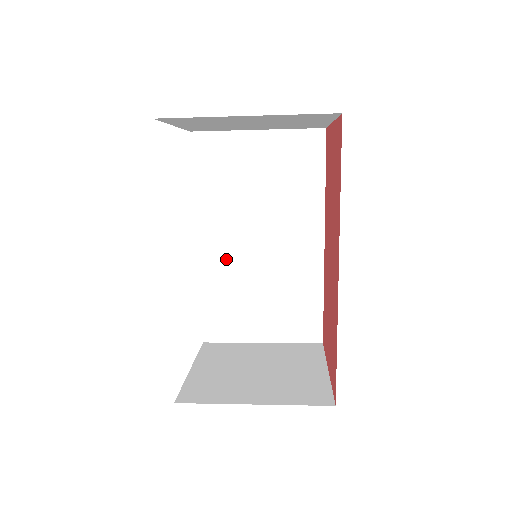
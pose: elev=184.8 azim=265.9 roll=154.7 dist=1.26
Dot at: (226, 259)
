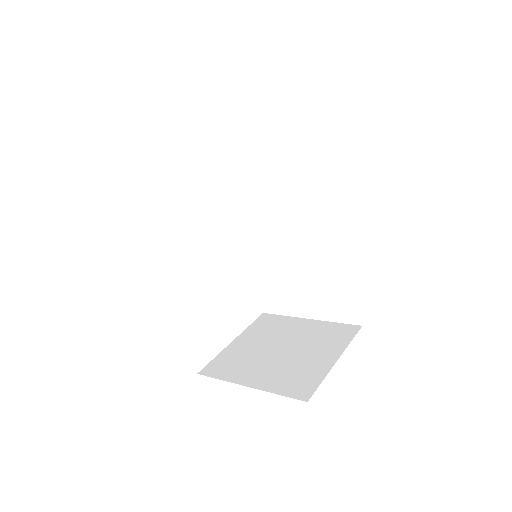
Dot at: (264, 245)
